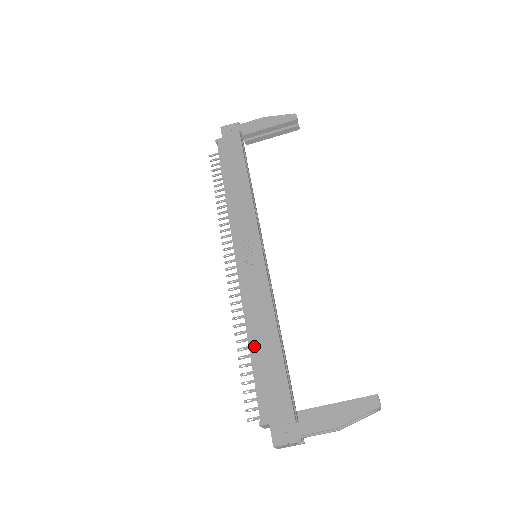
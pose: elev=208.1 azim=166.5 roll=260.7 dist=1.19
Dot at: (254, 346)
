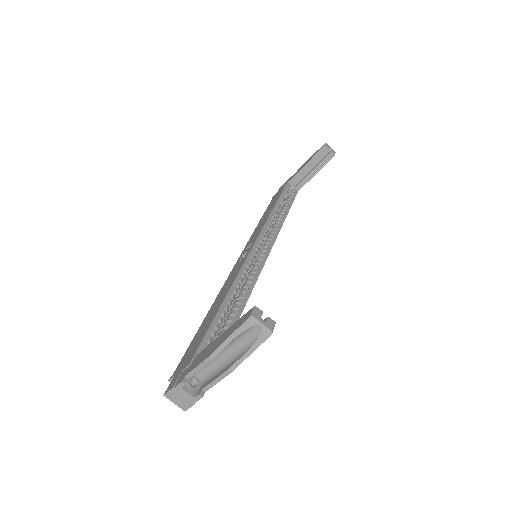
Dot at: (206, 317)
